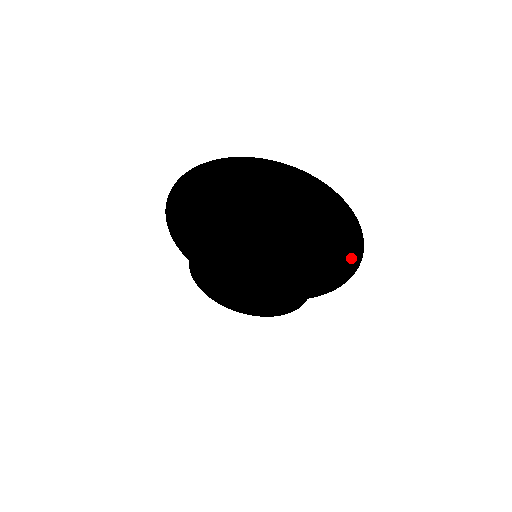
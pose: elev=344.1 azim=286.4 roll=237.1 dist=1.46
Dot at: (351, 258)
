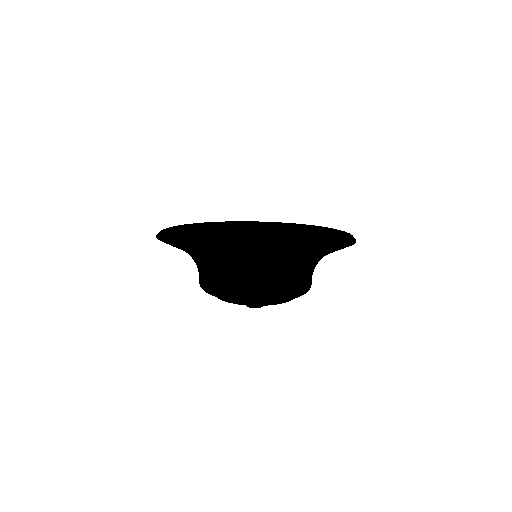
Dot at: occluded
